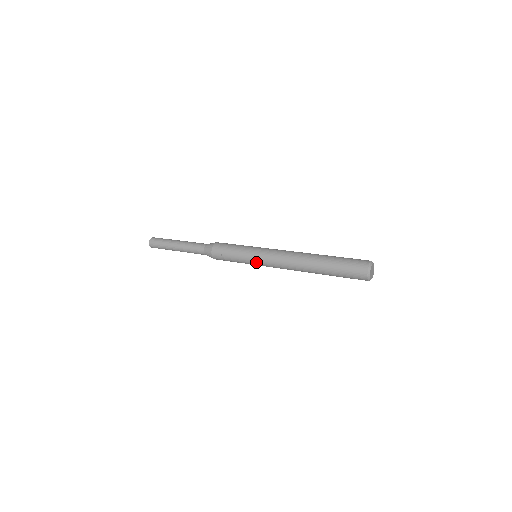
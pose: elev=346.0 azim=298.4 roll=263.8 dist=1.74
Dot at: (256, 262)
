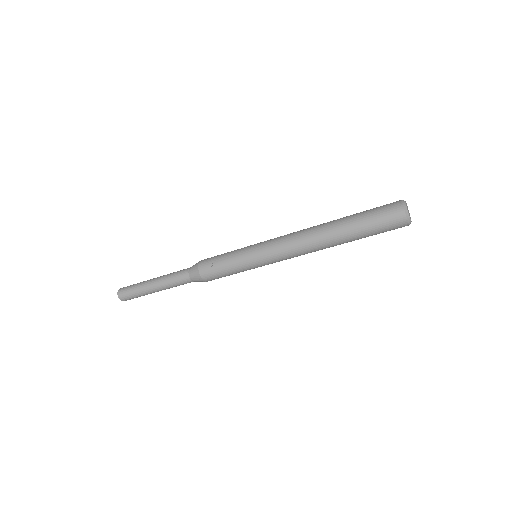
Dot at: (257, 258)
